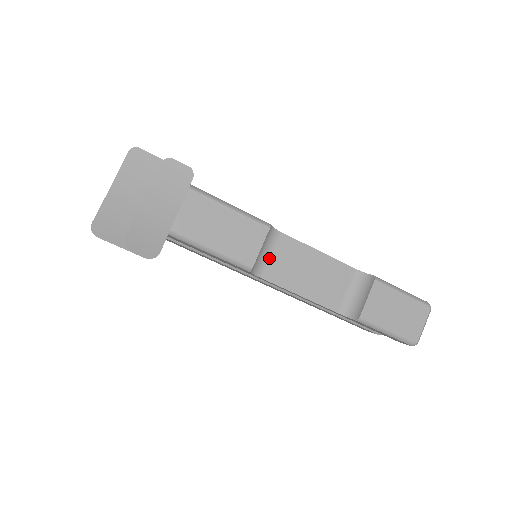
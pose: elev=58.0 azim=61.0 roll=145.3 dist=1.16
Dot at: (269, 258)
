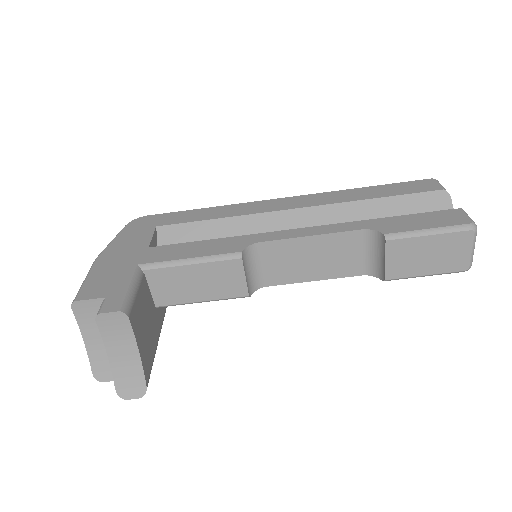
Dot at: (263, 268)
